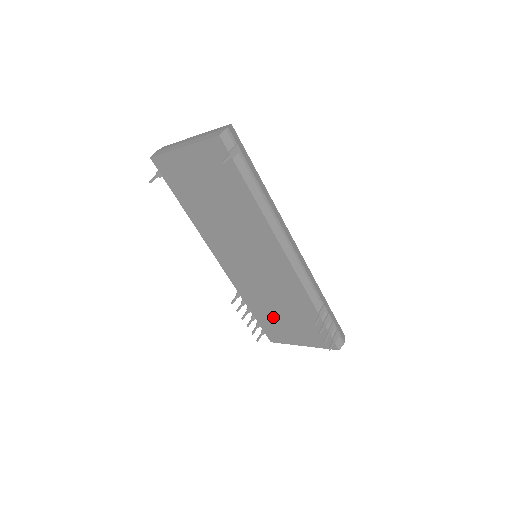
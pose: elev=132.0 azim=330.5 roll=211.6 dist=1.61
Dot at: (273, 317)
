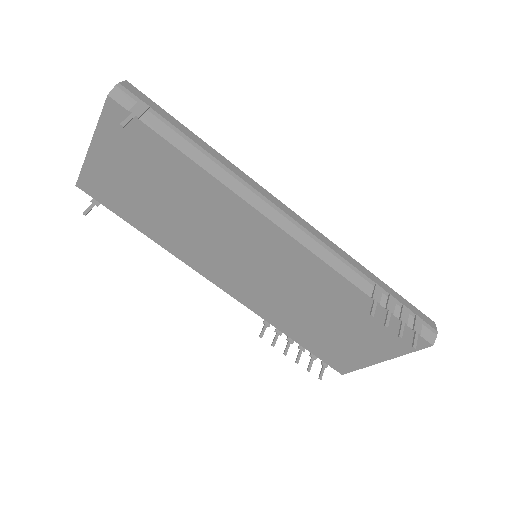
Dot at: (322, 335)
